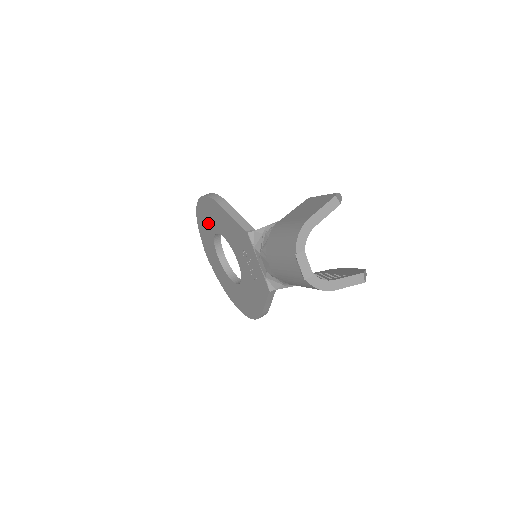
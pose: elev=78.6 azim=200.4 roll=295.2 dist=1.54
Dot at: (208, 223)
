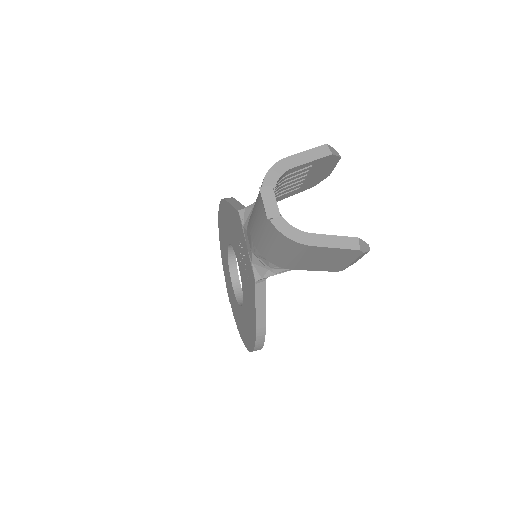
Dot at: (224, 240)
